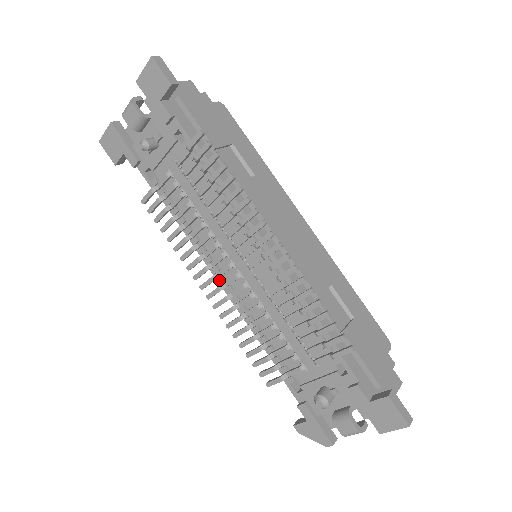
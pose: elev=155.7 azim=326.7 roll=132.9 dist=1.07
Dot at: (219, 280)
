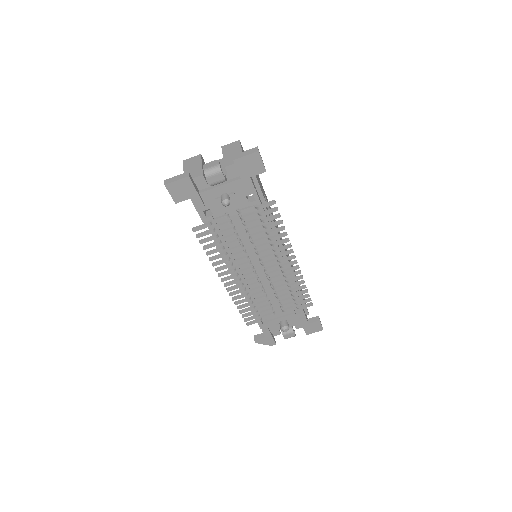
Dot at: (237, 275)
